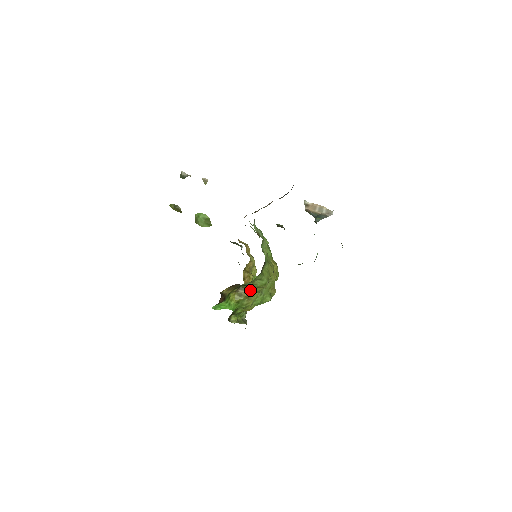
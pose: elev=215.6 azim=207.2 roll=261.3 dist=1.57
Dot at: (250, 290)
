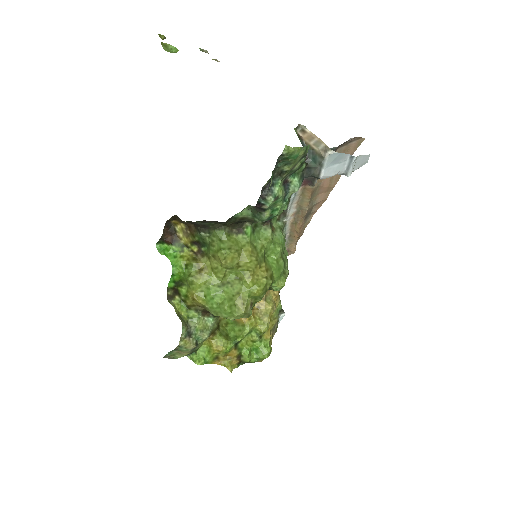
Dot at: (208, 261)
